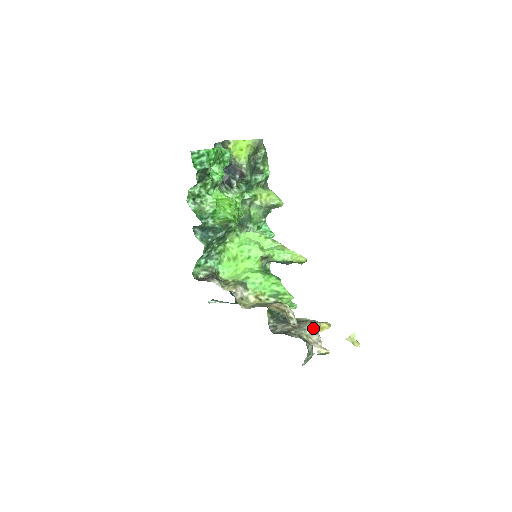
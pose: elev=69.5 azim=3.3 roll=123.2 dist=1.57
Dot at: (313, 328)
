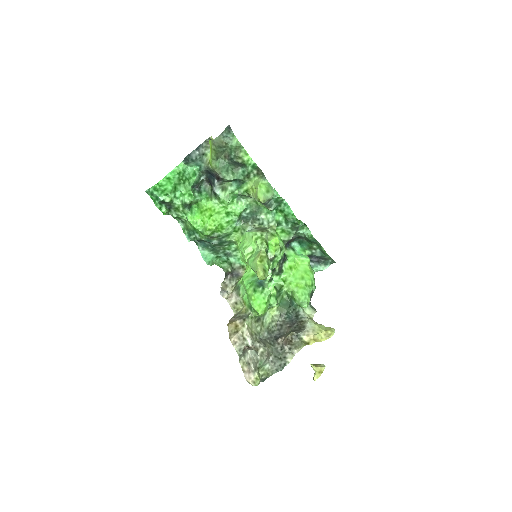
Dot at: (250, 356)
